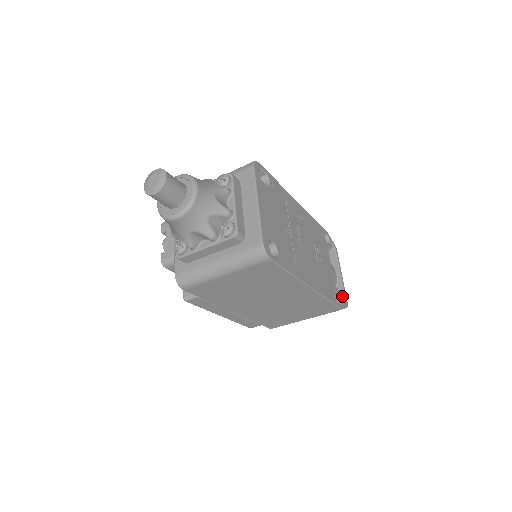
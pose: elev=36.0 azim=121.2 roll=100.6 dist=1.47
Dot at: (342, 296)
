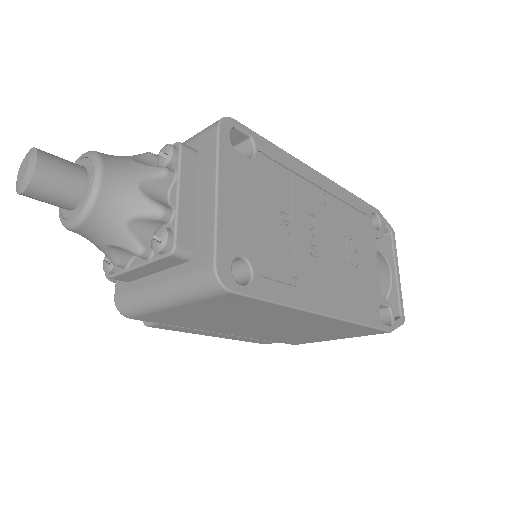
Dot at: (396, 307)
